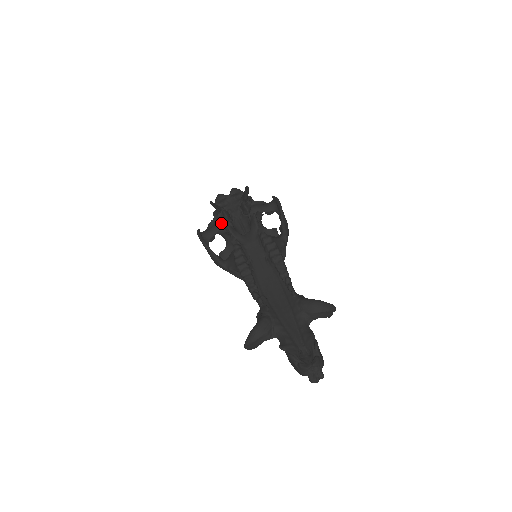
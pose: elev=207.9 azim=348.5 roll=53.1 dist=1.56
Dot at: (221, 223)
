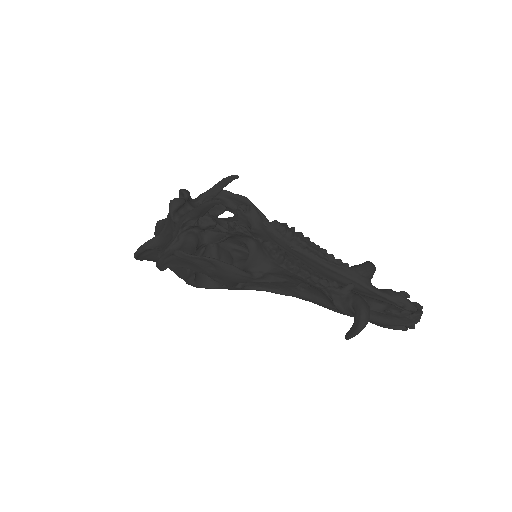
Dot at: (196, 234)
